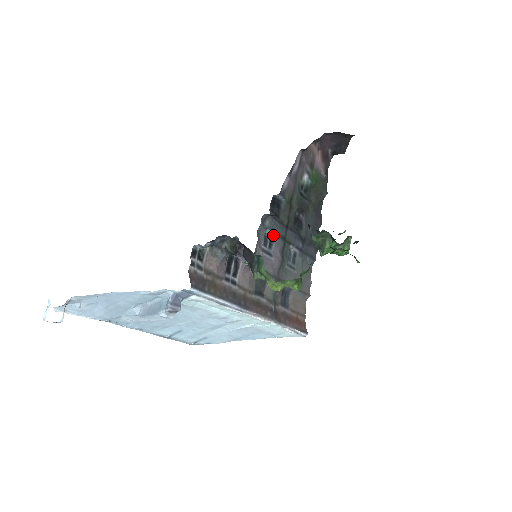
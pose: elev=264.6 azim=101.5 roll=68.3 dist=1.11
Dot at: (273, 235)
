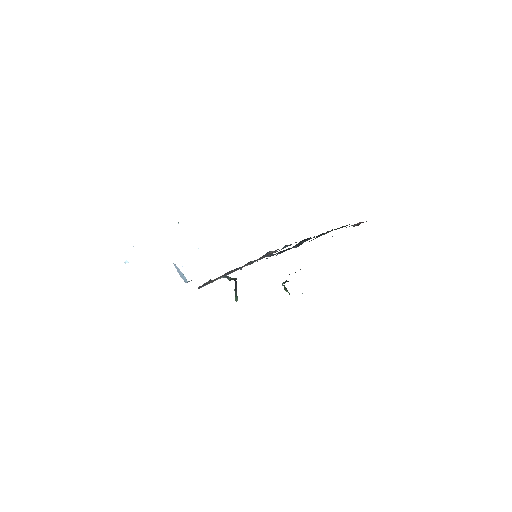
Dot at: occluded
